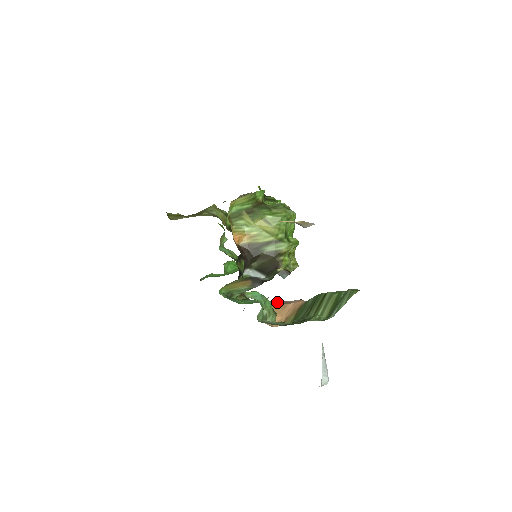
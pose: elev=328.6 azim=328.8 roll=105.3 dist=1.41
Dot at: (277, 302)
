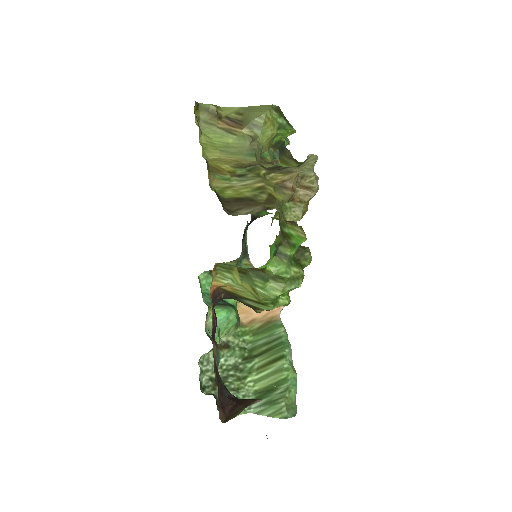
Dot at: occluded
